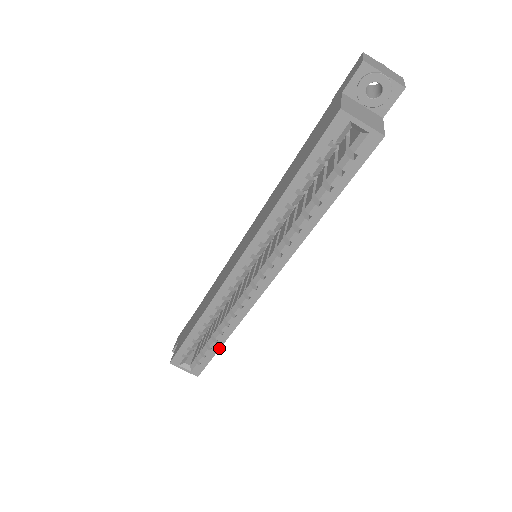
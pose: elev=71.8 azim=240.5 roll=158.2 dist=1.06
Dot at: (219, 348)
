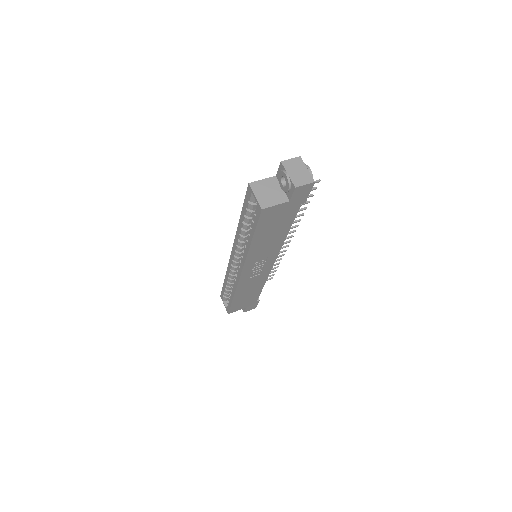
Dot at: (232, 301)
